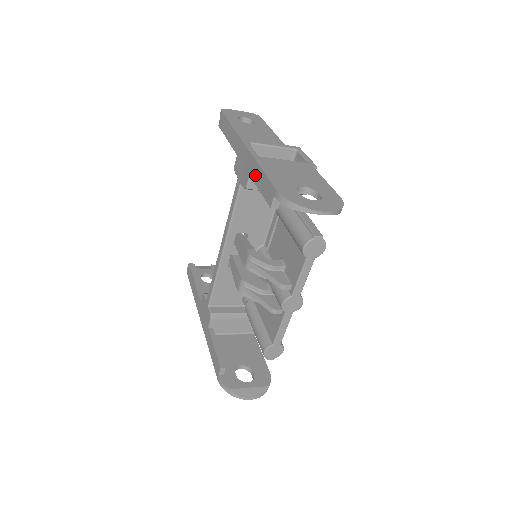
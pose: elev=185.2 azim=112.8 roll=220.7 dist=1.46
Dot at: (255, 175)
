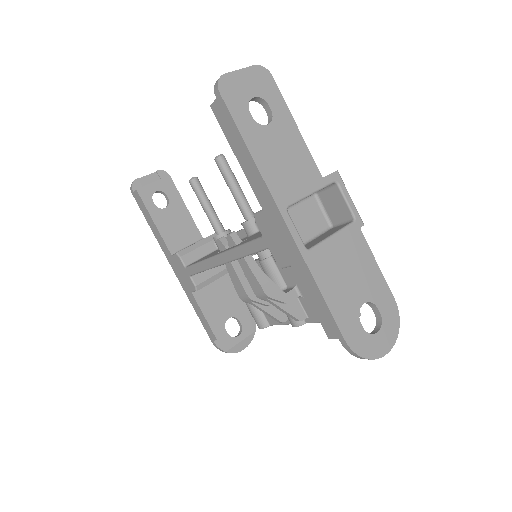
Dot at: (305, 281)
